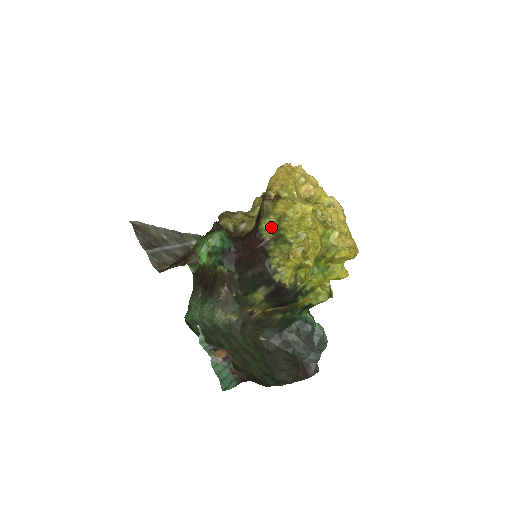
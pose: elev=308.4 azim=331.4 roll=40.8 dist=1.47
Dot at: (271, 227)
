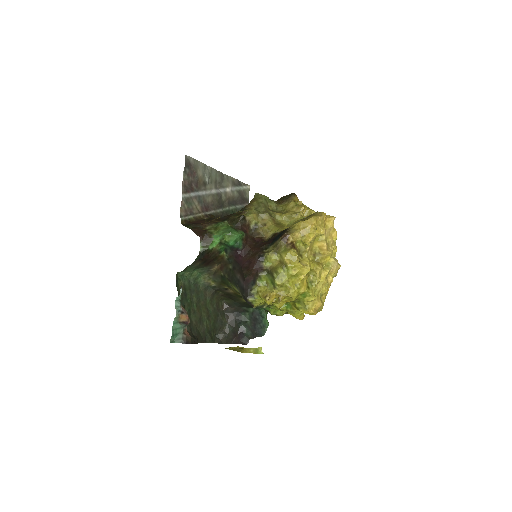
Dot at: (273, 261)
